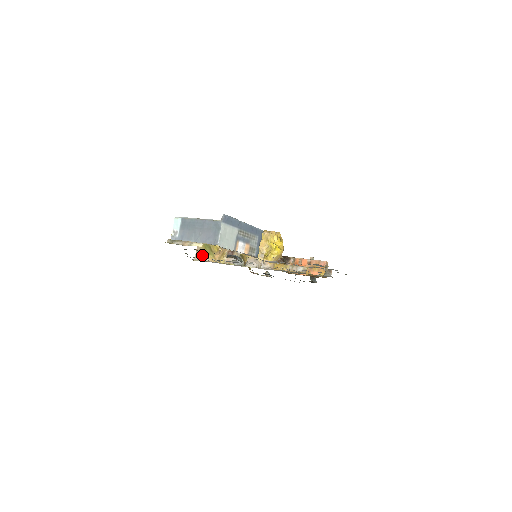
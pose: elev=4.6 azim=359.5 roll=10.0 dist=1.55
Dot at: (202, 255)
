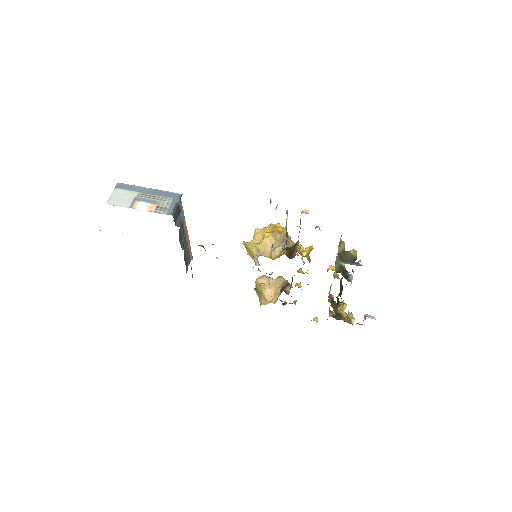
Dot at: occluded
